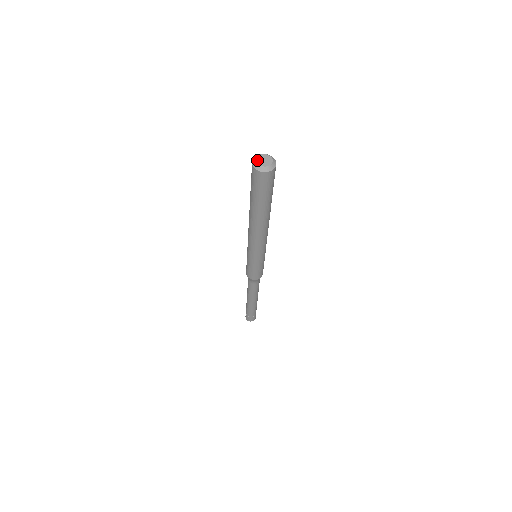
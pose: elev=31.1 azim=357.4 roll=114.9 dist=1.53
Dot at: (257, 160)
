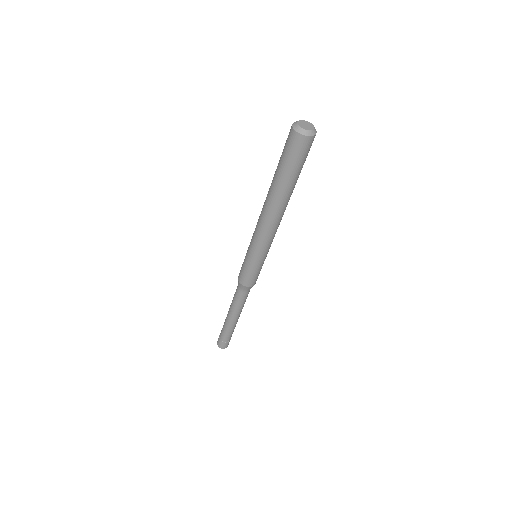
Dot at: (299, 122)
